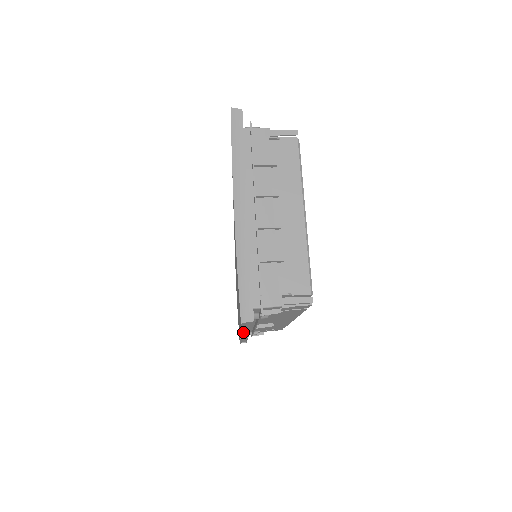
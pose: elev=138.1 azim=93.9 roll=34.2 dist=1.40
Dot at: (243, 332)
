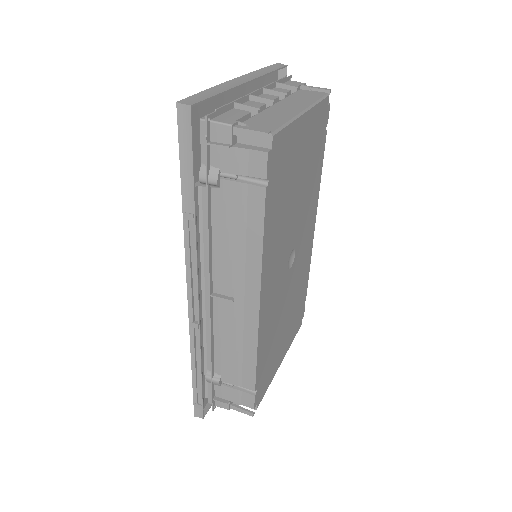
Dot at: (188, 238)
